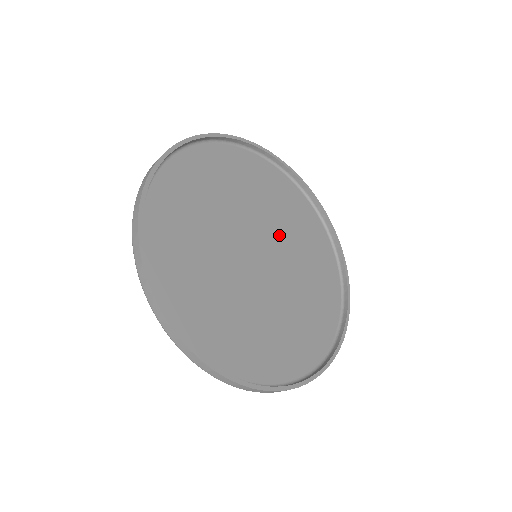
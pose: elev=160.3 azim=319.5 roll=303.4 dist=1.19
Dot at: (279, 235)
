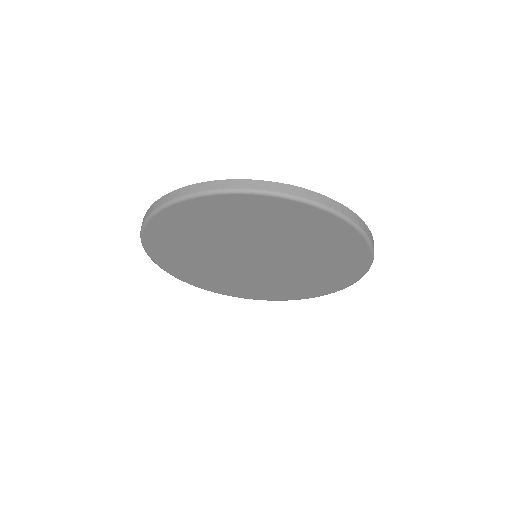
Dot at: occluded
